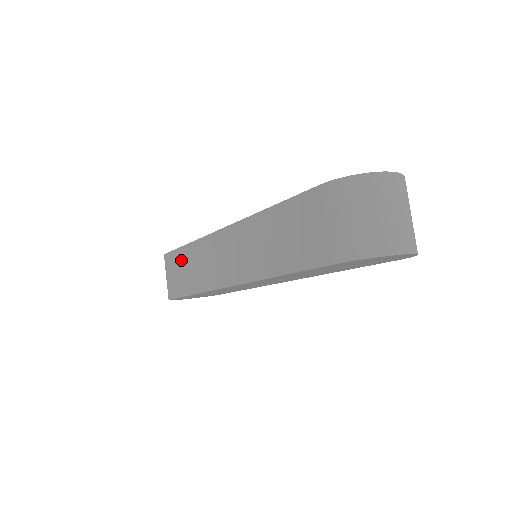
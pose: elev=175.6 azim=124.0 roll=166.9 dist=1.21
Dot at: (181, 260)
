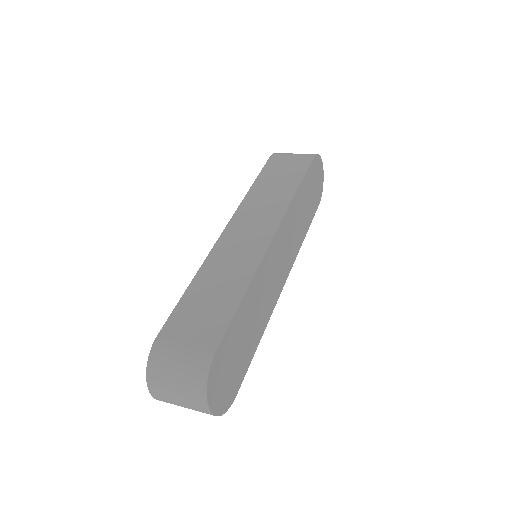
Dot at: (195, 300)
